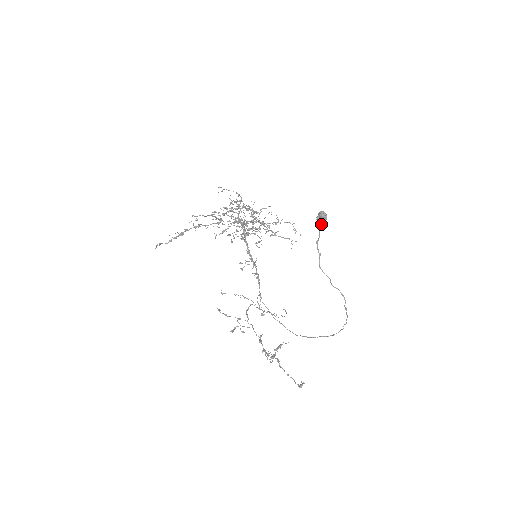
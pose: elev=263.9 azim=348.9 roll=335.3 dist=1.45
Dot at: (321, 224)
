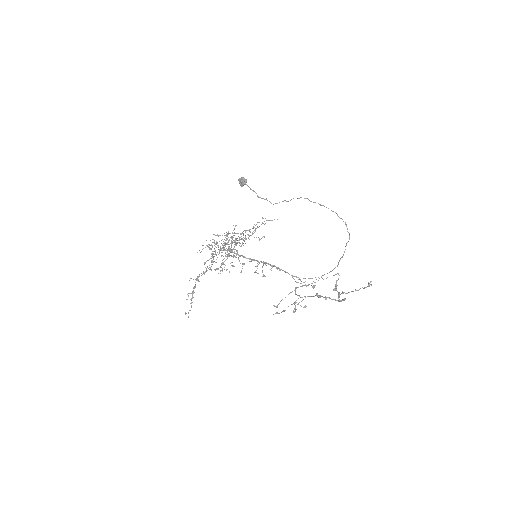
Dot at: occluded
